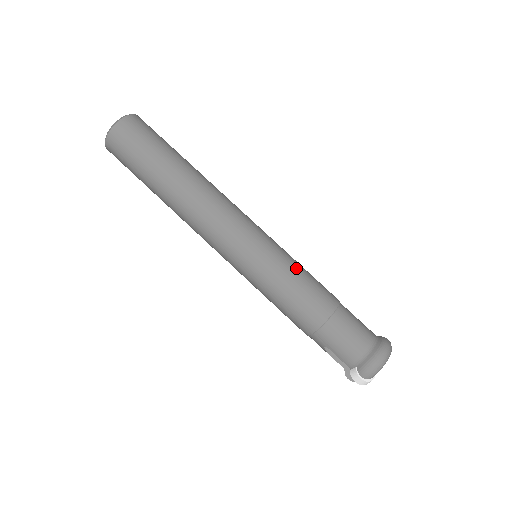
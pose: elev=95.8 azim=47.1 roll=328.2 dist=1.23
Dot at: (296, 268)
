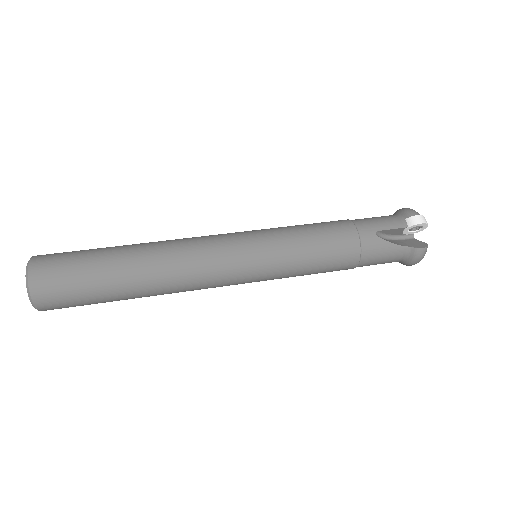
Dot at: occluded
